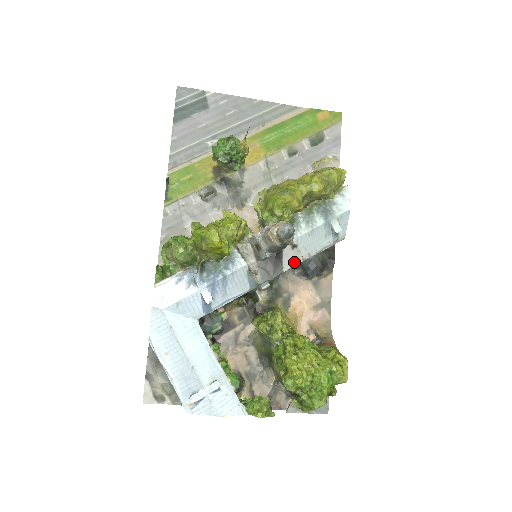
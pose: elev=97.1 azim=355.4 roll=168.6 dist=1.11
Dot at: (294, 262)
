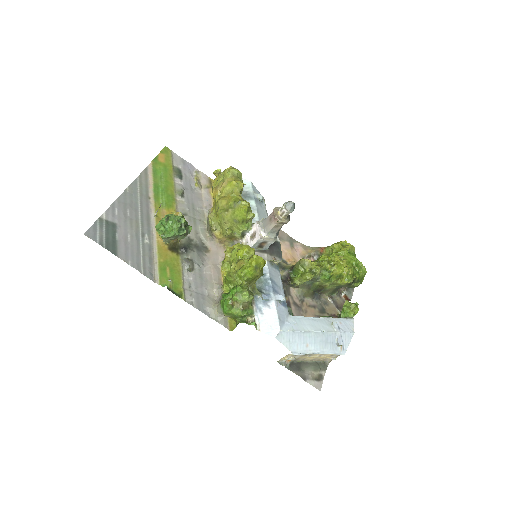
Dot at: occluded
